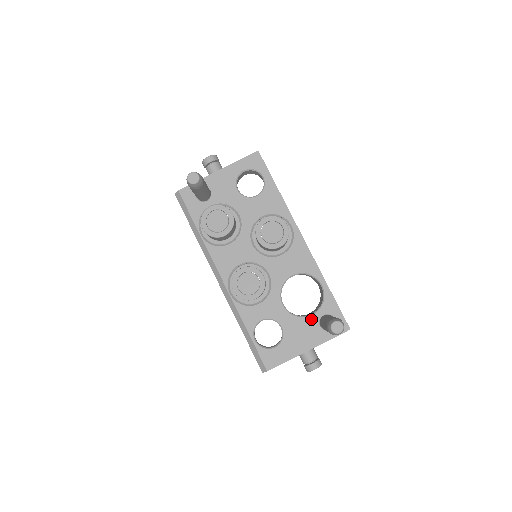
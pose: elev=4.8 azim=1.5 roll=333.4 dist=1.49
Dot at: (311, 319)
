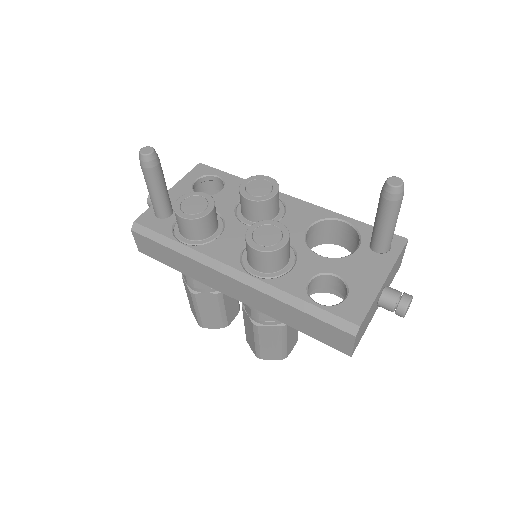
Dot at: (361, 251)
